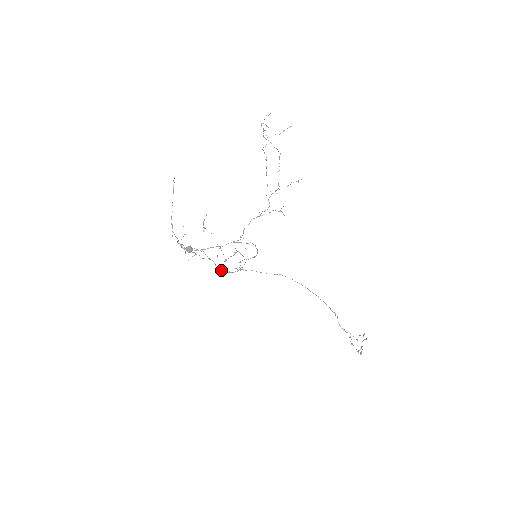
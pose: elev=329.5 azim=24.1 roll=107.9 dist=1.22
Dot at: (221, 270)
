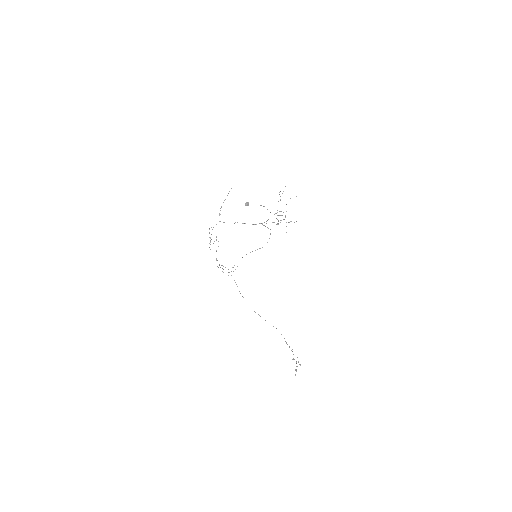
Dot at: occluded
